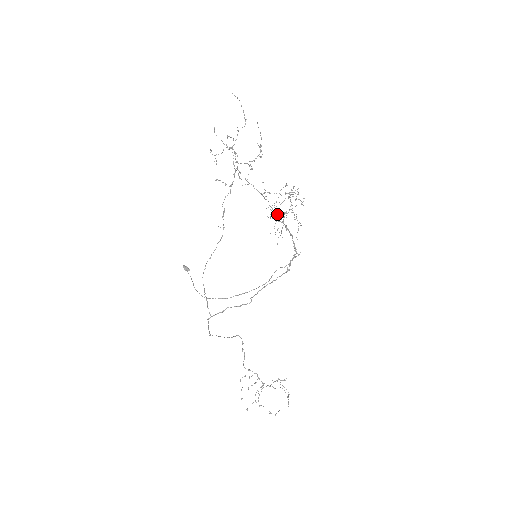
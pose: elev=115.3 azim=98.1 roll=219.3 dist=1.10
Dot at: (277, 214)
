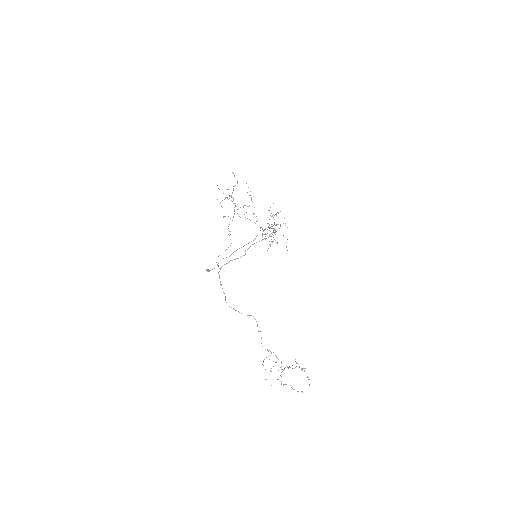
Dot at: occluded
